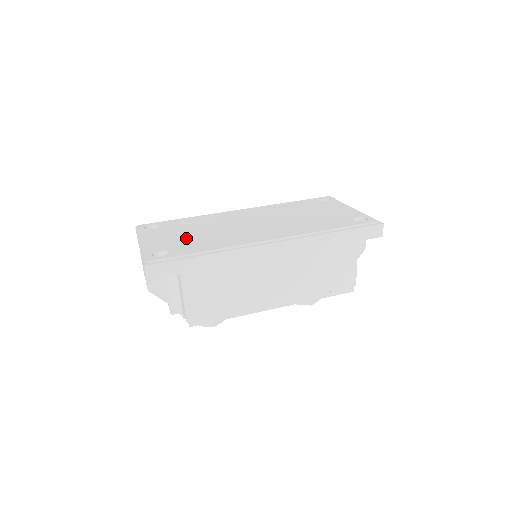
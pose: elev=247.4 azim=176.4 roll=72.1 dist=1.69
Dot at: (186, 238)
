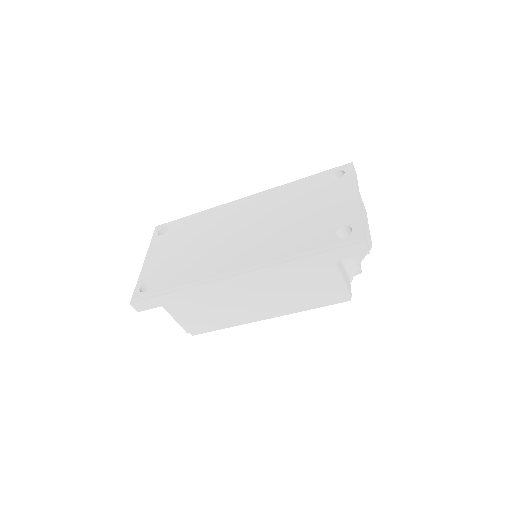
Dot at: (175, 259)
